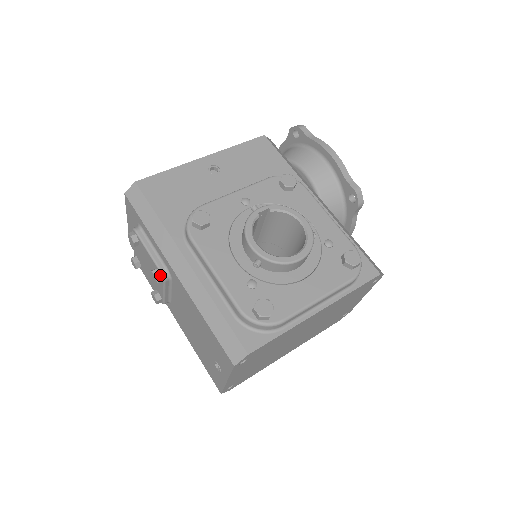
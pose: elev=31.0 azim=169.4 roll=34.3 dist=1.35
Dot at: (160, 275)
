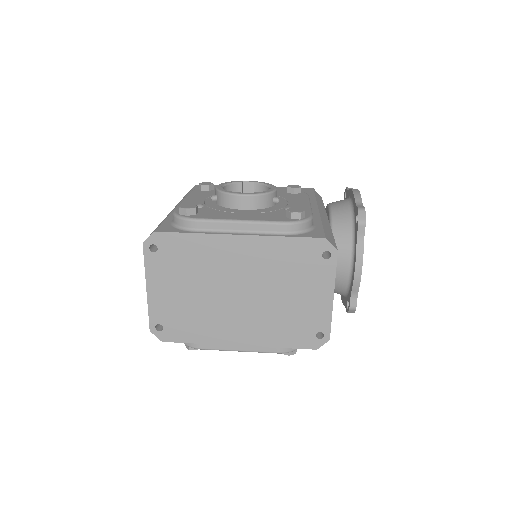
Dot at: occluded
